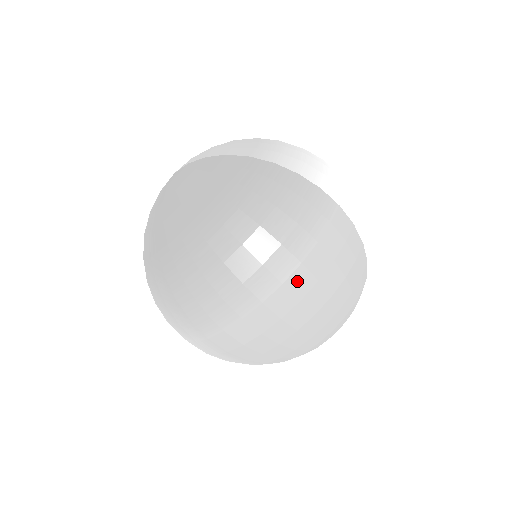
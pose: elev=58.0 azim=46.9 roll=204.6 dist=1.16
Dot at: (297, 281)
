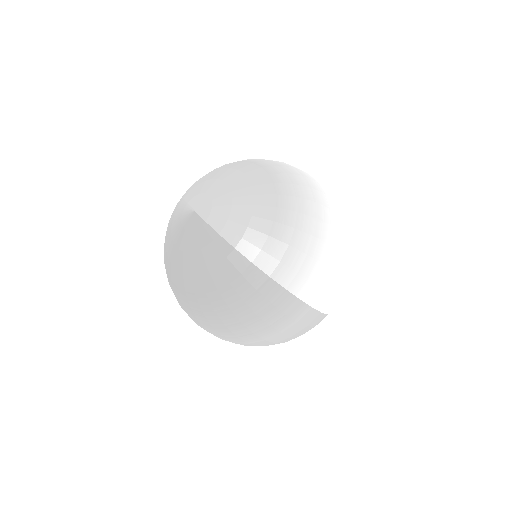
Dot at: (260, 343)
